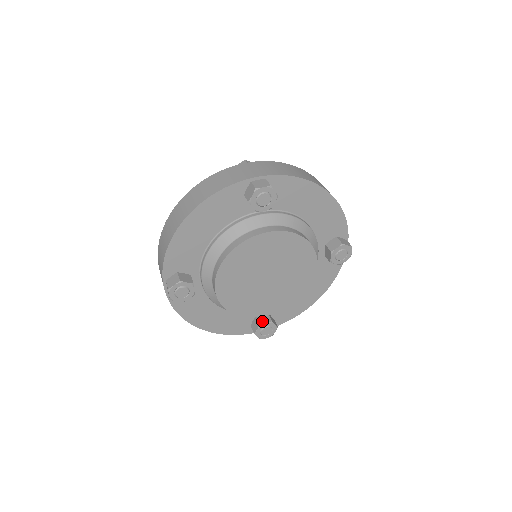
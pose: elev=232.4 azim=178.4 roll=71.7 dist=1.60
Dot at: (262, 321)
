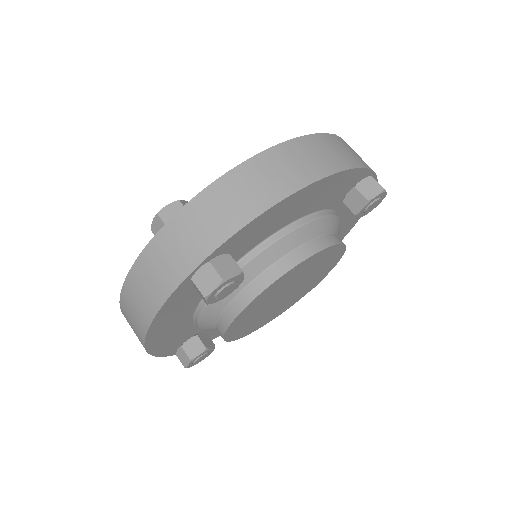
Dot at: (207, 344)
